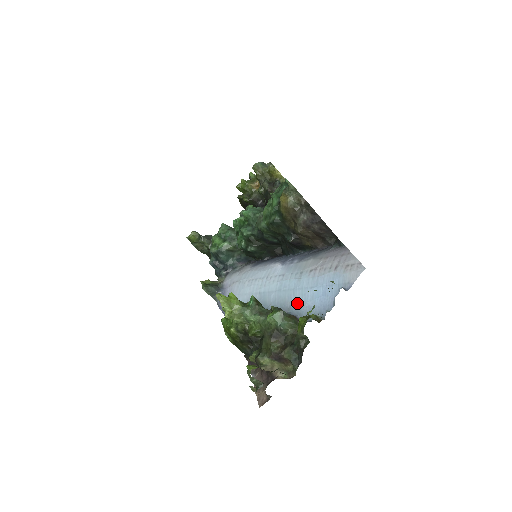
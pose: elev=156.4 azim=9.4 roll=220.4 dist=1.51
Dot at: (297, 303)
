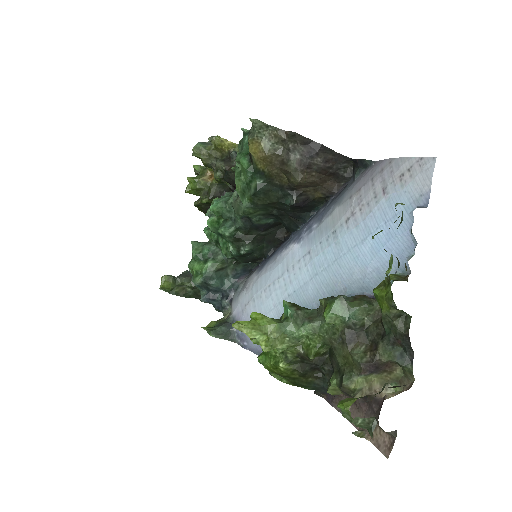
Dot at: (353, 276)
